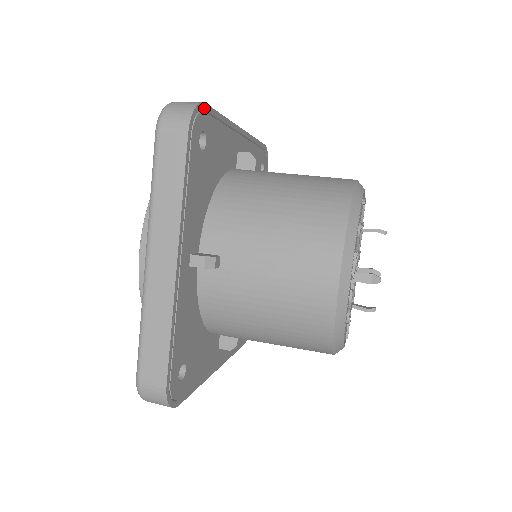
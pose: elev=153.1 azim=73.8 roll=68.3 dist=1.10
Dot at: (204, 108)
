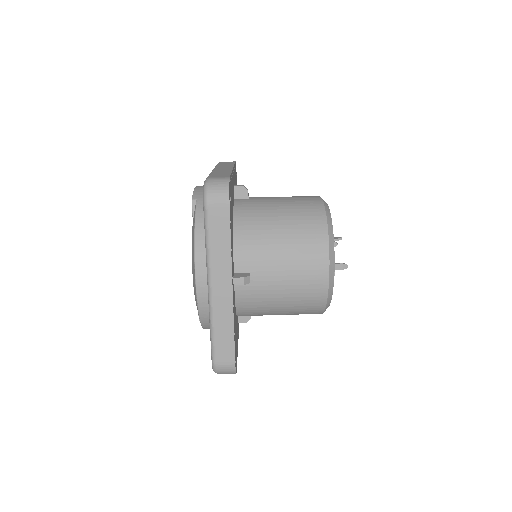
Dot at: (235, 362)
